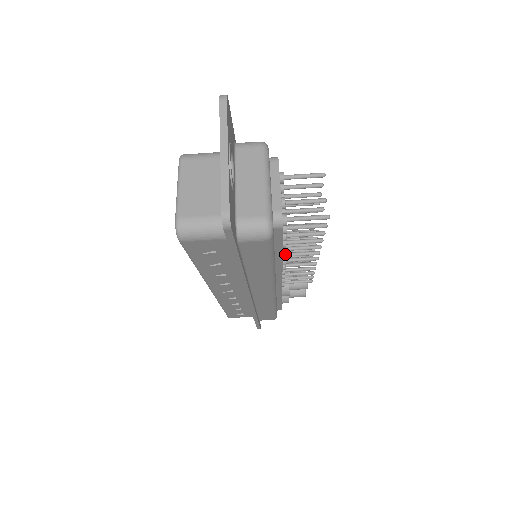
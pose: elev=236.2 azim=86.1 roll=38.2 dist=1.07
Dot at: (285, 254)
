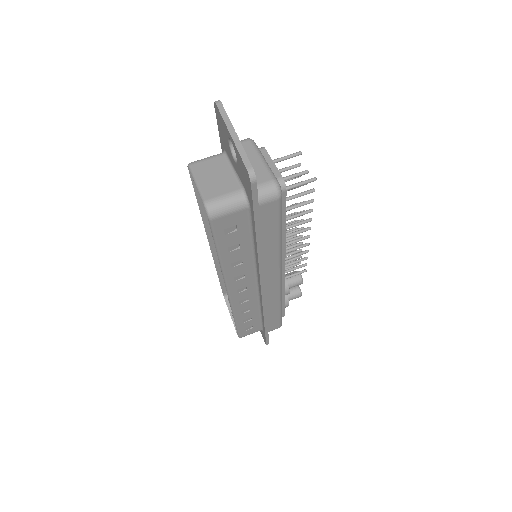
Dot at: occluded
